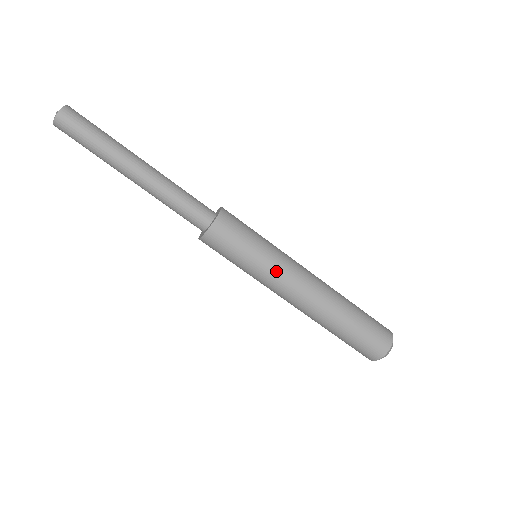
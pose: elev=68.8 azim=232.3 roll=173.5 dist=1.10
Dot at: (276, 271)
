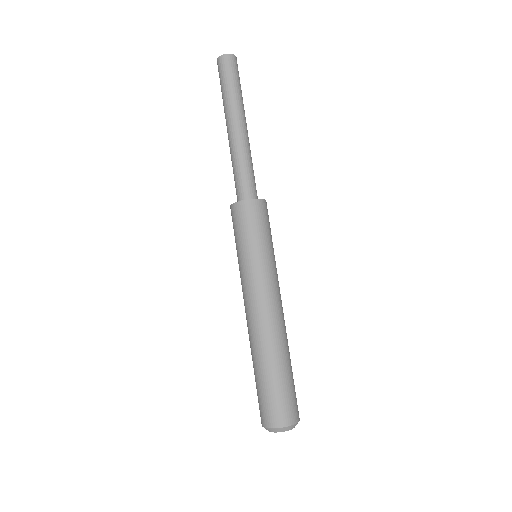
Dot at: (275, 272)
